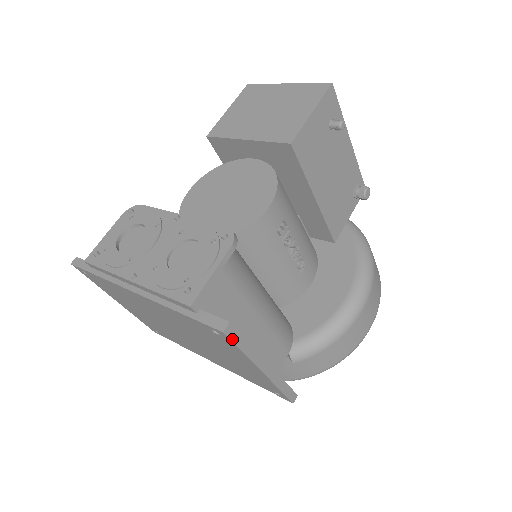
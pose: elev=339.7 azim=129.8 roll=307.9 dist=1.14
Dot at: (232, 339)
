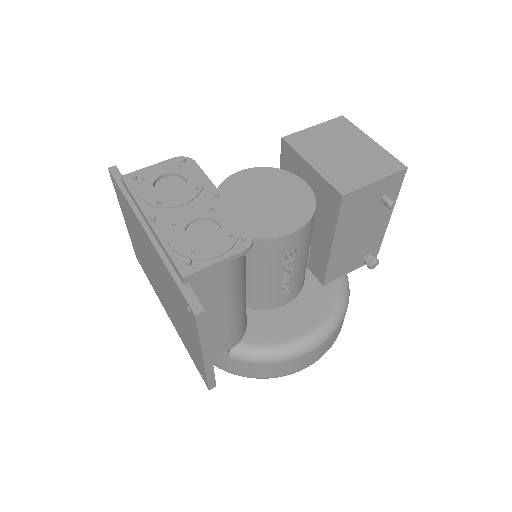
Dot at: (198, 323)
